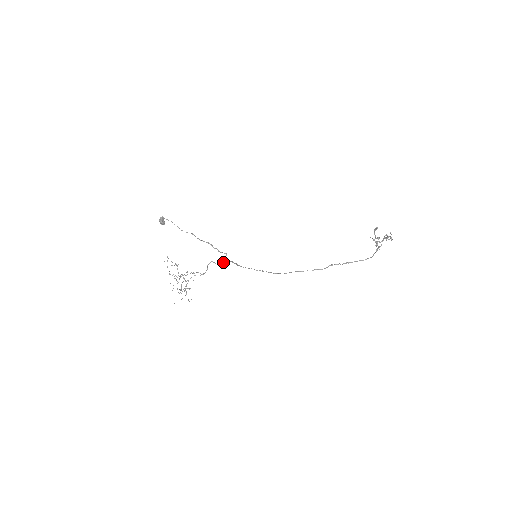
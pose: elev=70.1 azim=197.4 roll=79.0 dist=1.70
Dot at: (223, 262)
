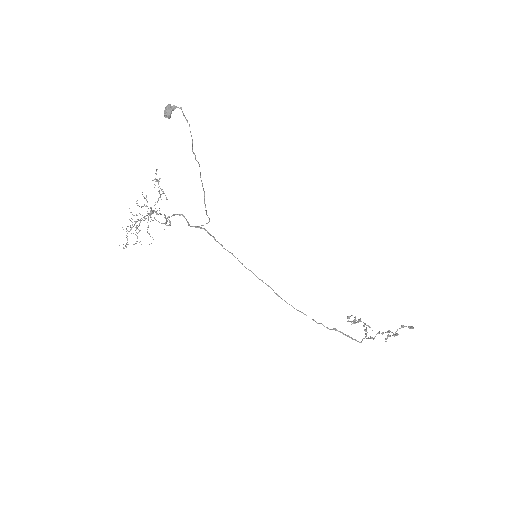
Dot at: (198, 227)
